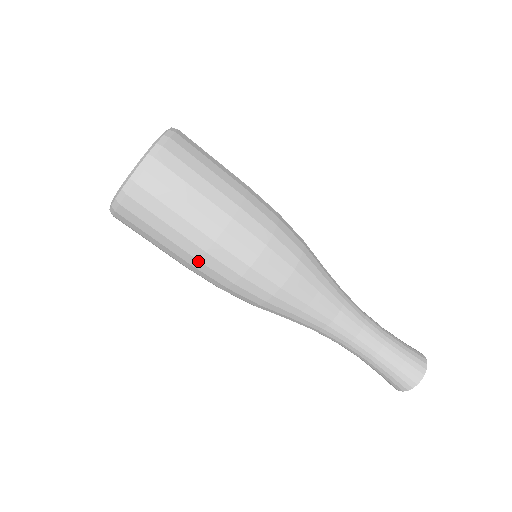
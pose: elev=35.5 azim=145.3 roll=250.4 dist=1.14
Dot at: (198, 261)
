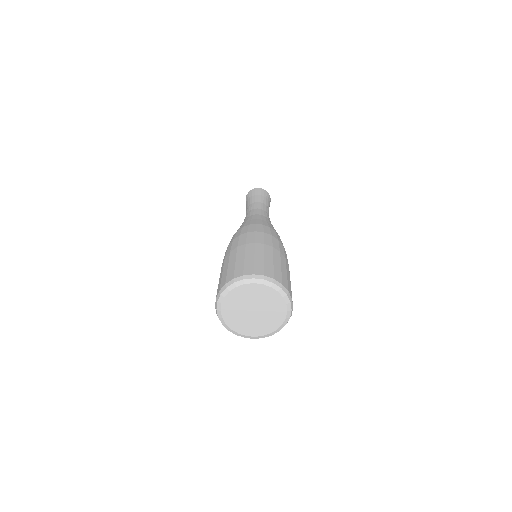
Dot at: occluded
